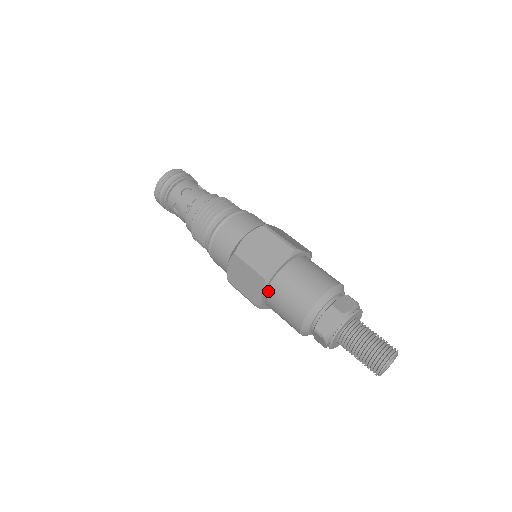
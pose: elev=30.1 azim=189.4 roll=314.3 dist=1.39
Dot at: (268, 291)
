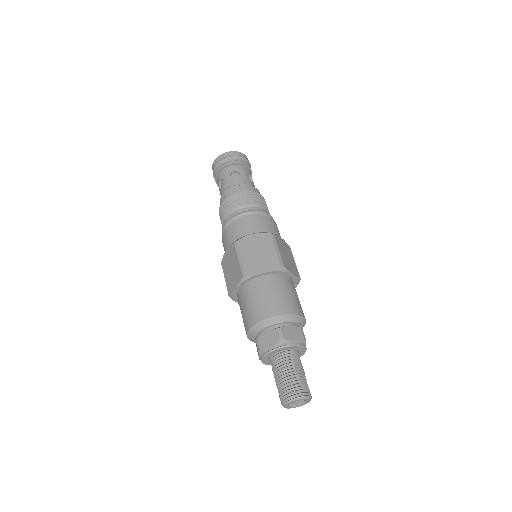
Dot at: occluded
